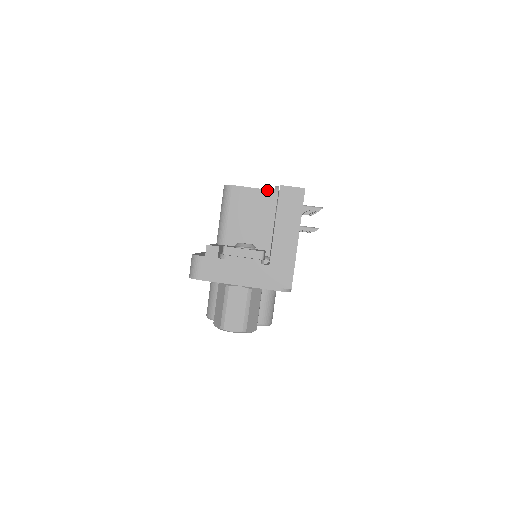
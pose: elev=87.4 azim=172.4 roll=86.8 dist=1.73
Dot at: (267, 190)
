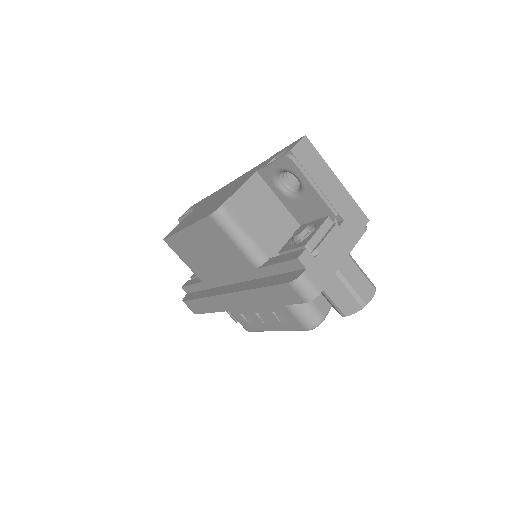
Dot at: (248, 180)
